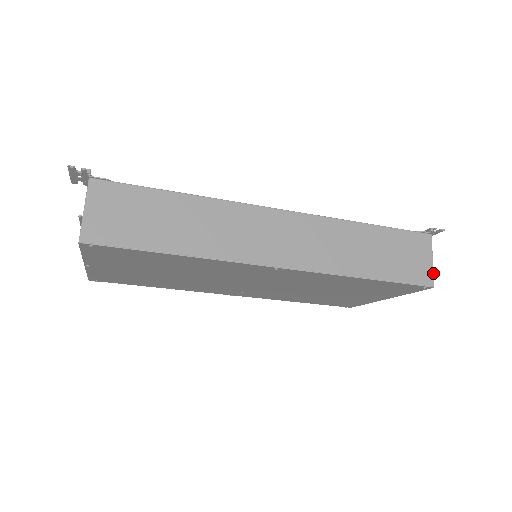
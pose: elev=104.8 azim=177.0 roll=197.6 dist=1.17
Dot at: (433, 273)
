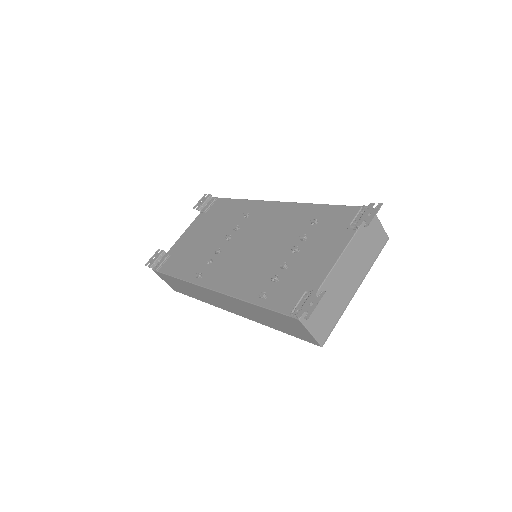
Dot at: (316, 340)
